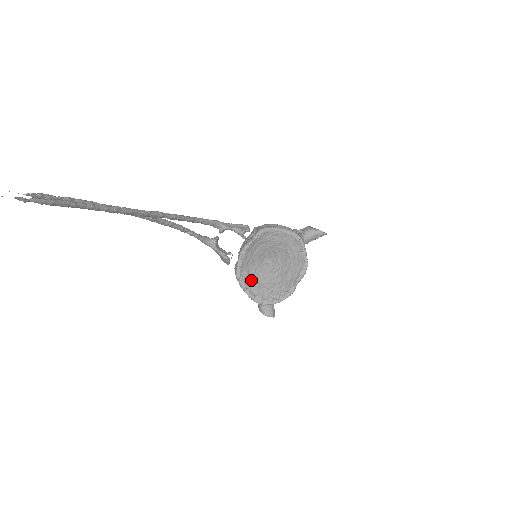
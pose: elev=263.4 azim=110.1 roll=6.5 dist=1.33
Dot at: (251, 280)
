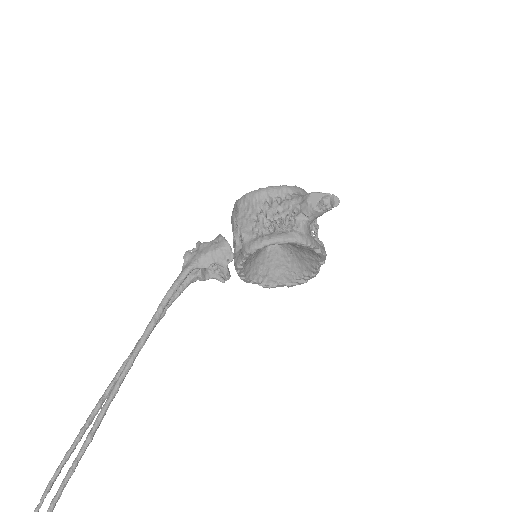
Dot at: (263, 274)
